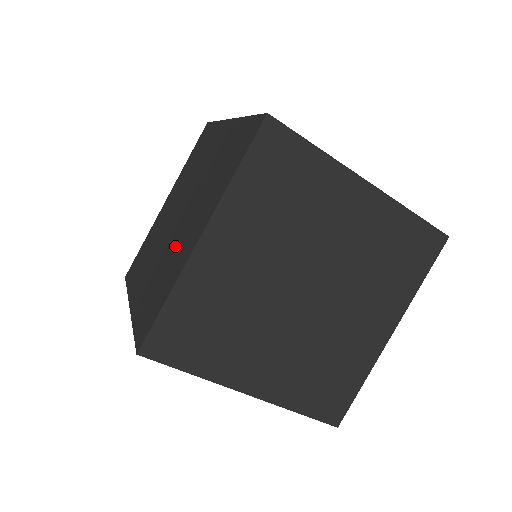
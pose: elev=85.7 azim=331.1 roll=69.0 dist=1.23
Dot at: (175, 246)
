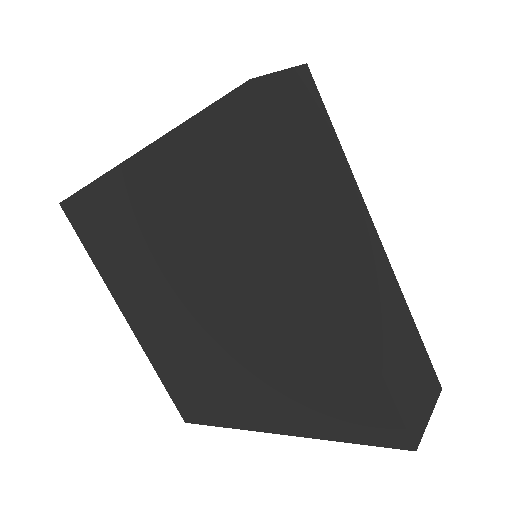
Dot at: occluded
